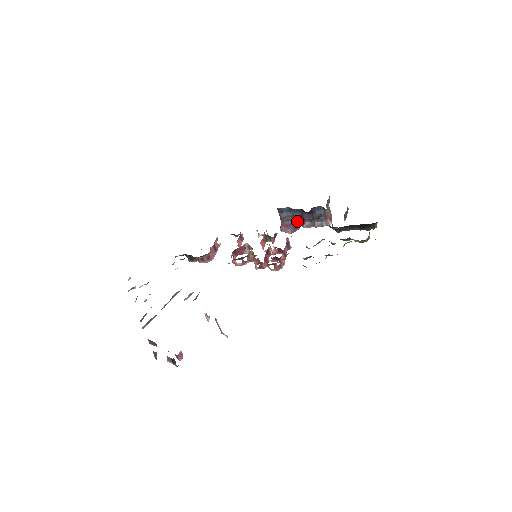
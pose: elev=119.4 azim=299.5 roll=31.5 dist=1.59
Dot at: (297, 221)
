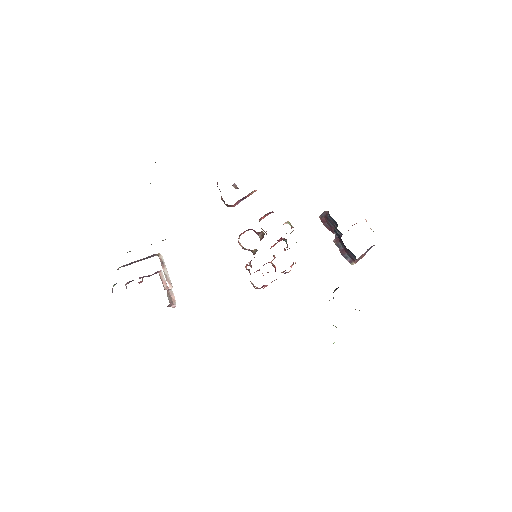
Dot at: (336, 230)
